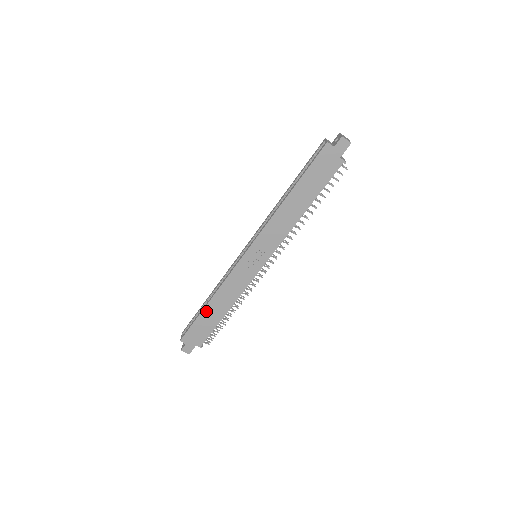
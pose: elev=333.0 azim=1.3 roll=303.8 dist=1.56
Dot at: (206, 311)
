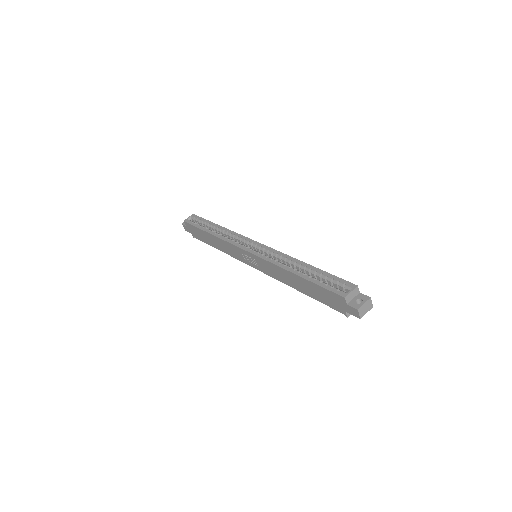
Dot at: (206, 233)
